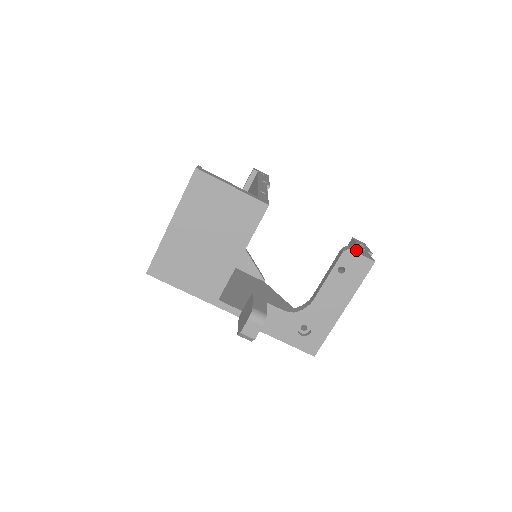
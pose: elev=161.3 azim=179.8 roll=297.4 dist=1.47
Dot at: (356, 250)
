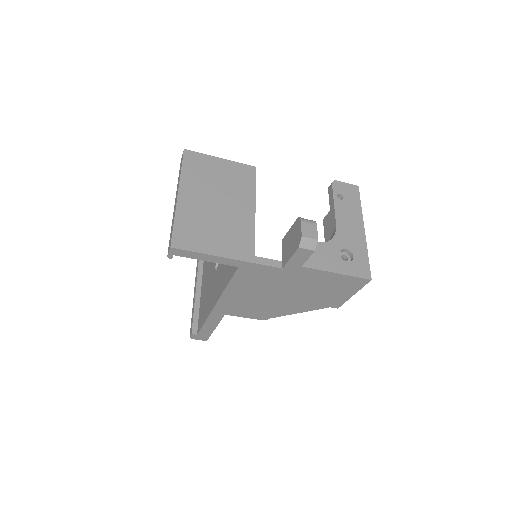
Dot at: occluded
